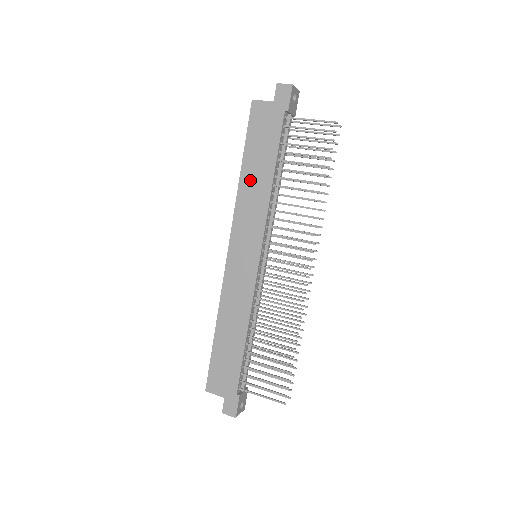
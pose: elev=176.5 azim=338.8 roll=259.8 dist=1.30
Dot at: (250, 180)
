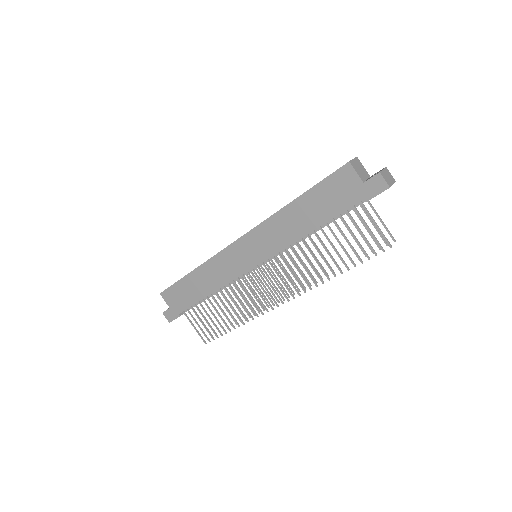
Dot at: (293, 215)
